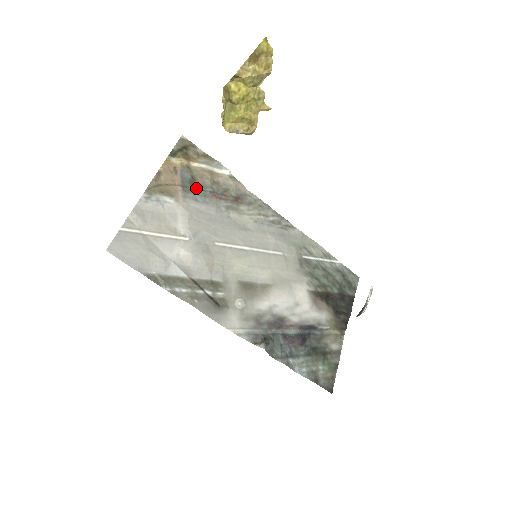
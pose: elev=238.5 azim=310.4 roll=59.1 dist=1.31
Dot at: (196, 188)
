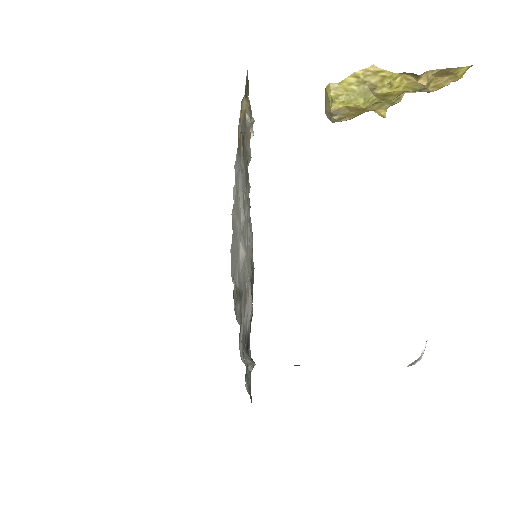
Dot at: (244, 152)
